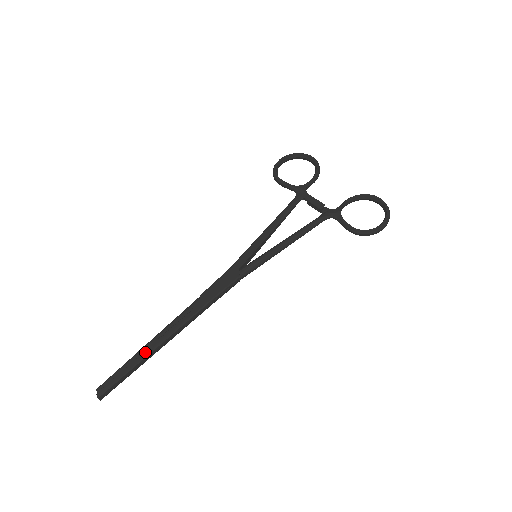
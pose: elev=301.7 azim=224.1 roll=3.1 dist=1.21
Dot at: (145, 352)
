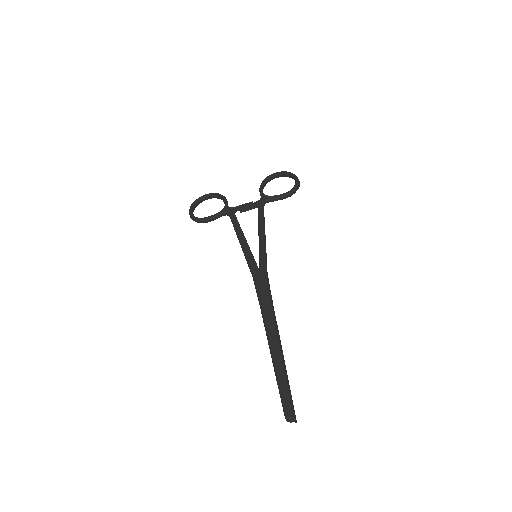
Dot at: (279, 361)
